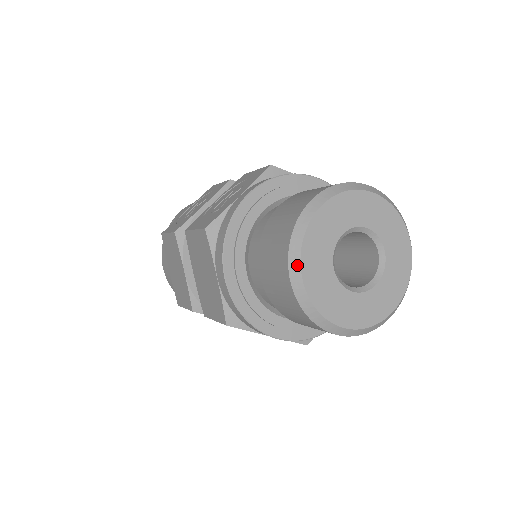
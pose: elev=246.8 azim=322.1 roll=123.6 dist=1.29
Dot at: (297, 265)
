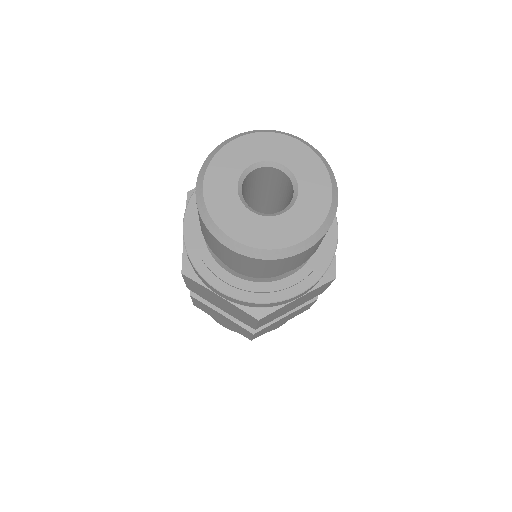
Dot at: (223, 236)
